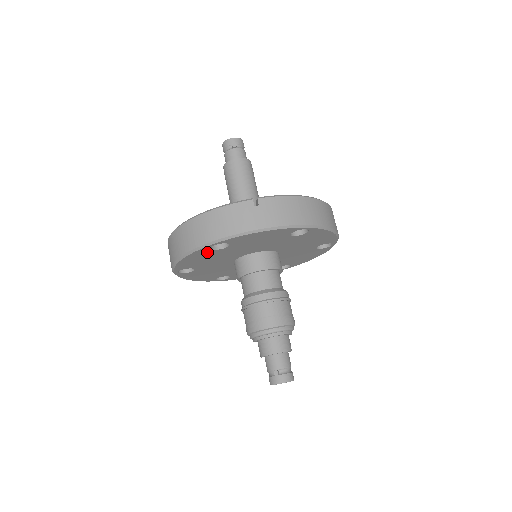
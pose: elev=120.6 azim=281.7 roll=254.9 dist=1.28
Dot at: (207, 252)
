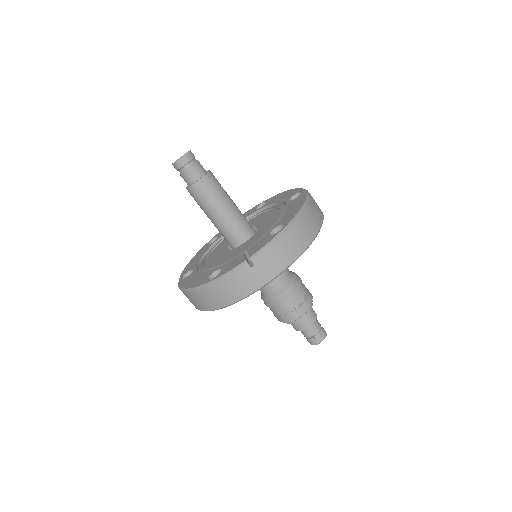
Dot at: occluded
